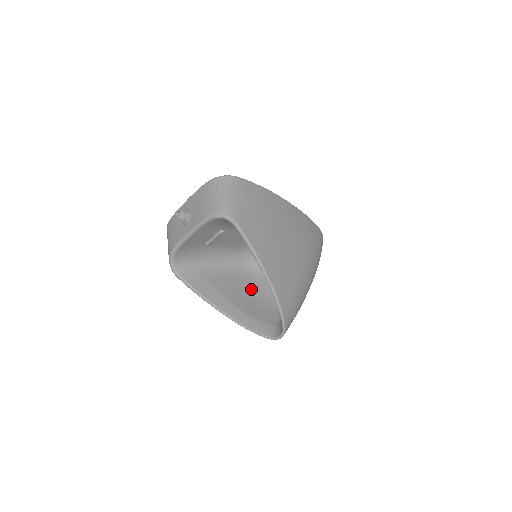
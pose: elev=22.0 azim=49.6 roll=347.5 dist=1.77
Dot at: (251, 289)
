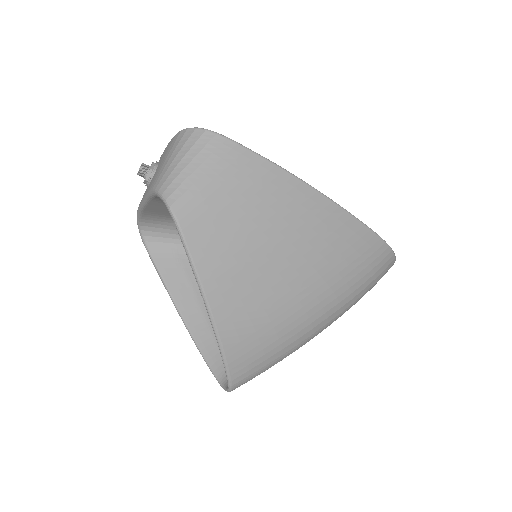
Dot at: occluded
